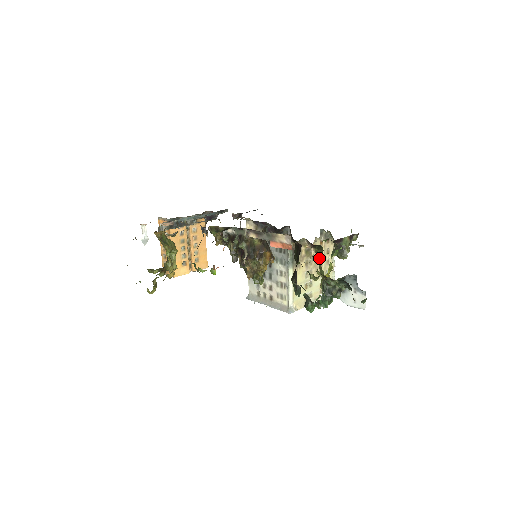
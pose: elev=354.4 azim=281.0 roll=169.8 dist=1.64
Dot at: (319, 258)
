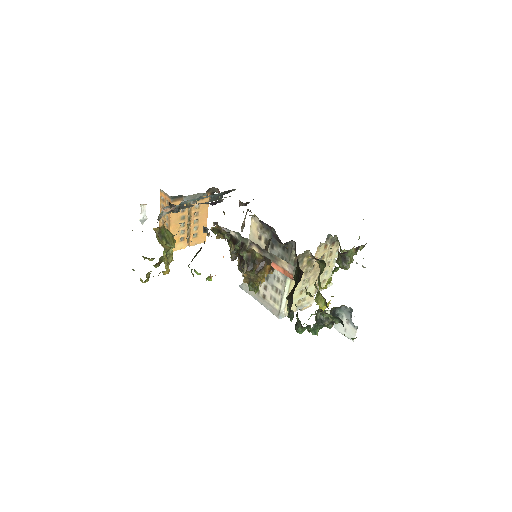
Dot at: (320, 271)
